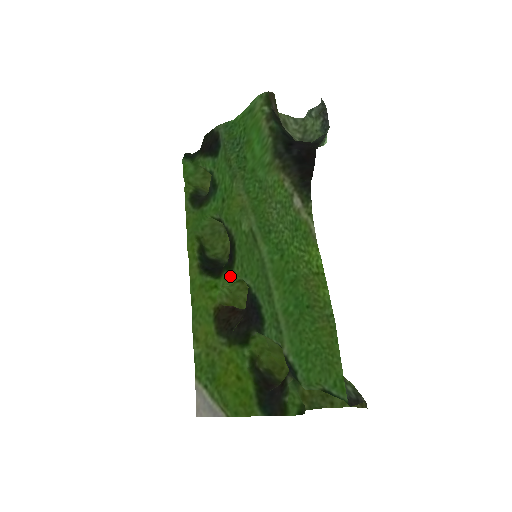
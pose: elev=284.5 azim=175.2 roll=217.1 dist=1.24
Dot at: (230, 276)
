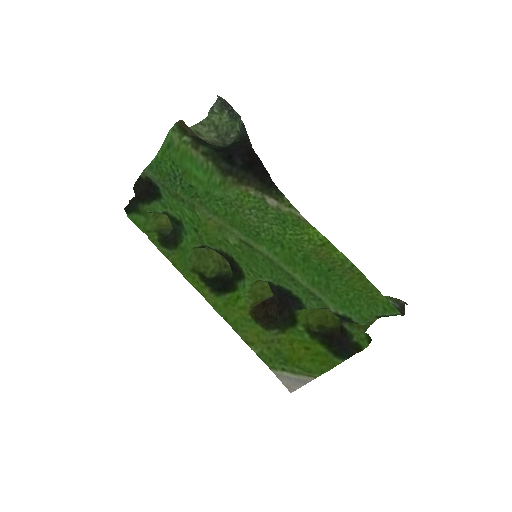
Dot at: (246, 284)
